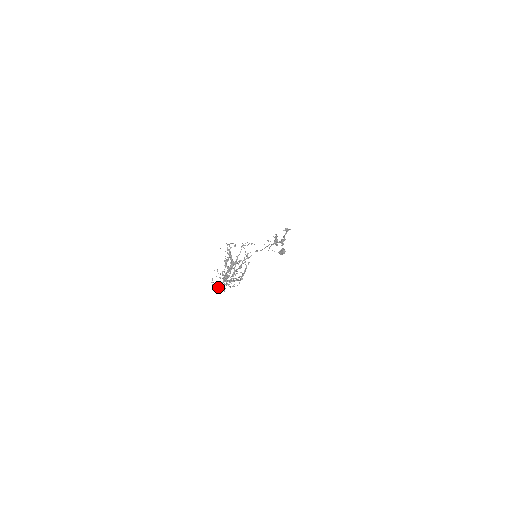
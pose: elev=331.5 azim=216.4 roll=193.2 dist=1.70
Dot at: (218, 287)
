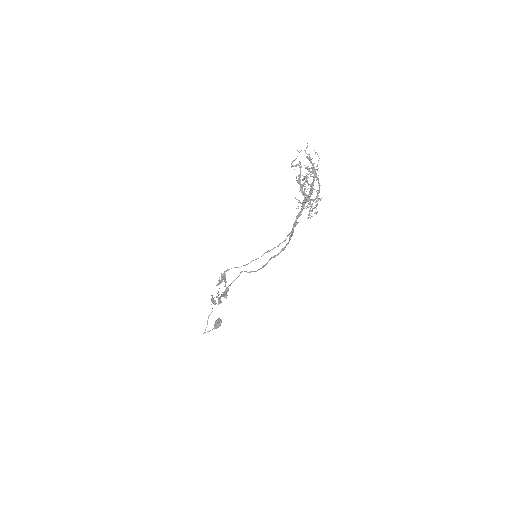
Dot at: occluded
